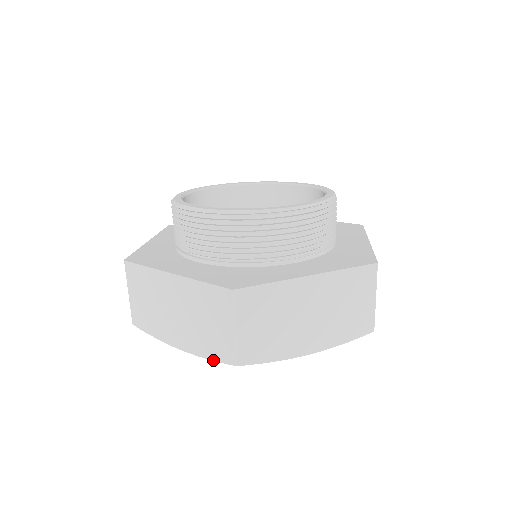
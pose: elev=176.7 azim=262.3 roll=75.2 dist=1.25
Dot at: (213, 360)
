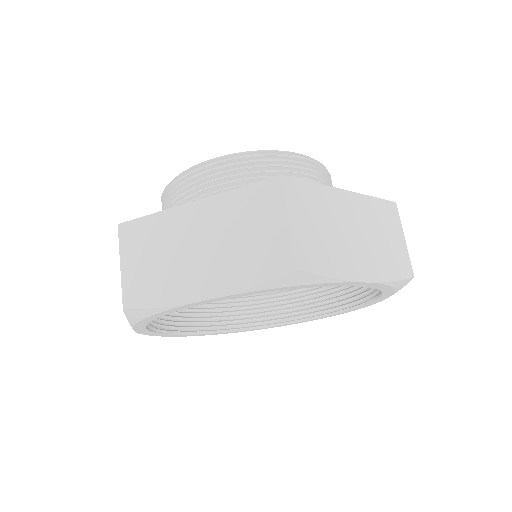
Dot at: (261, 283)
